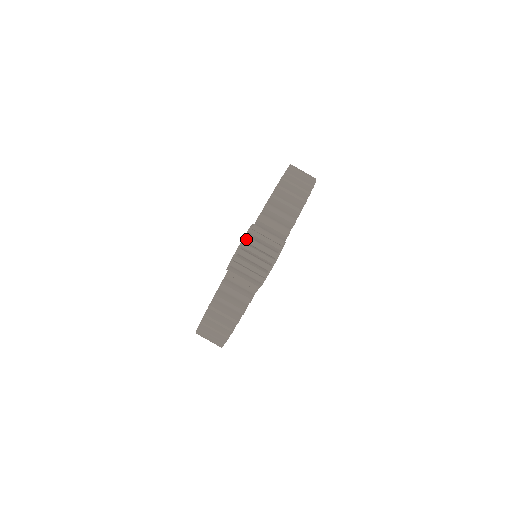
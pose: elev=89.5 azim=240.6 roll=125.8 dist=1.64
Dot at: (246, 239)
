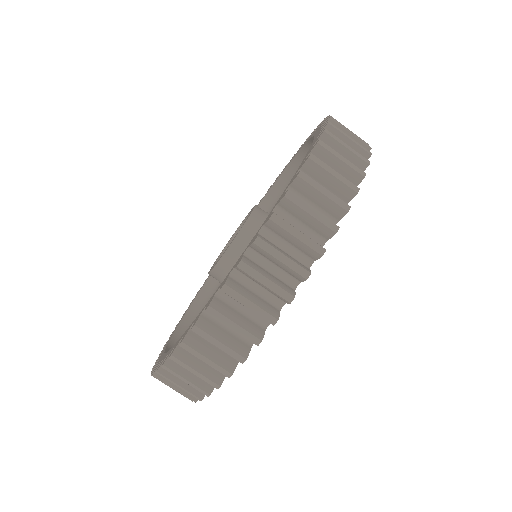
Dot at: occluded
